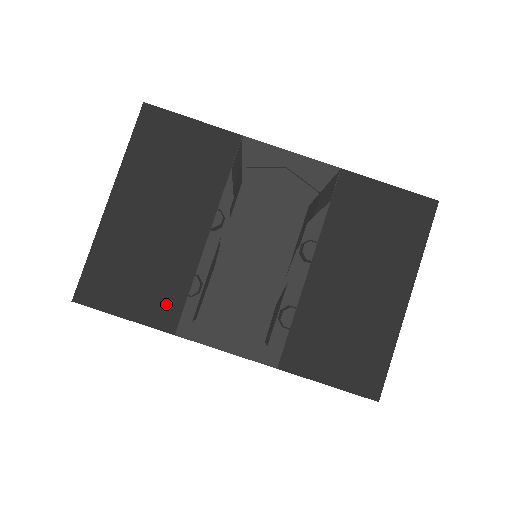
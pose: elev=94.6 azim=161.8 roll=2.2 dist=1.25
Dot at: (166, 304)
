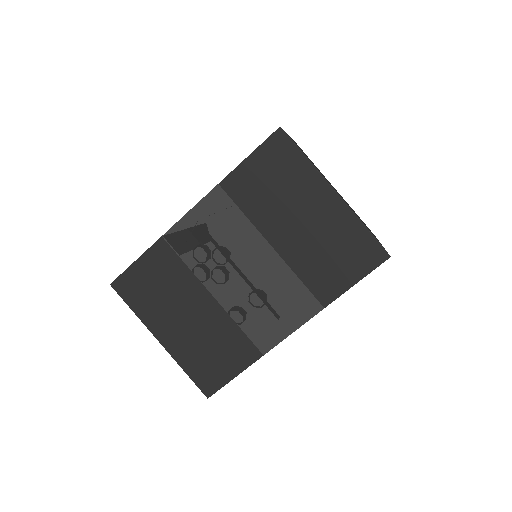
Dot at: (241, 348)
